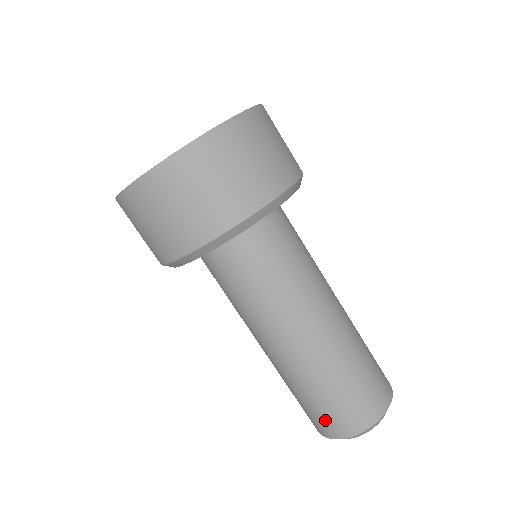
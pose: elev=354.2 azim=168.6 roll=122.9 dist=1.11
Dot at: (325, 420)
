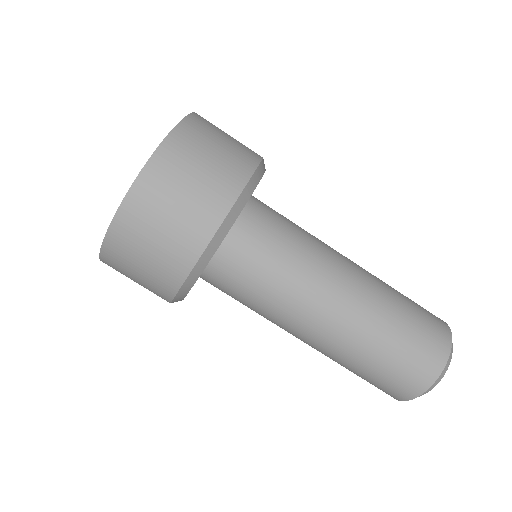
Dot at: (379, 388)
